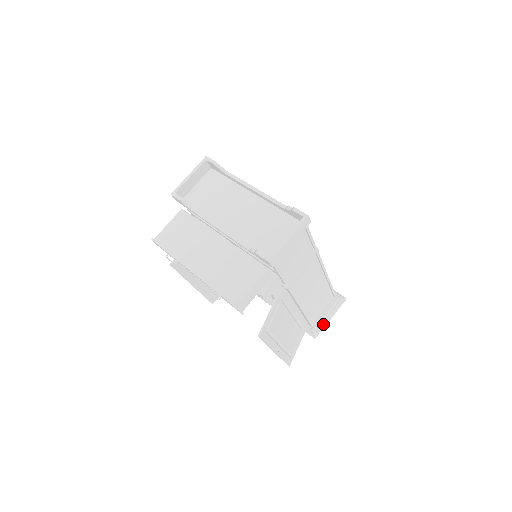
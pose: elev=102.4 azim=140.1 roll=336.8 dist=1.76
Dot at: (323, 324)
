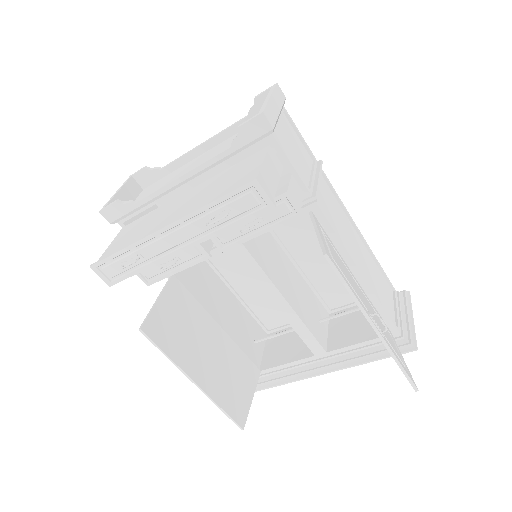
Dot at: (410, 327)
